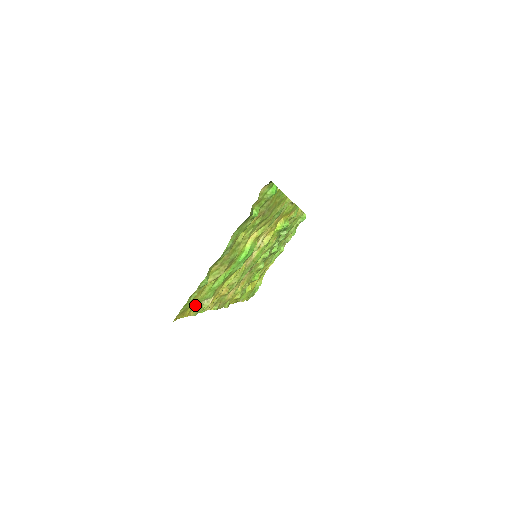
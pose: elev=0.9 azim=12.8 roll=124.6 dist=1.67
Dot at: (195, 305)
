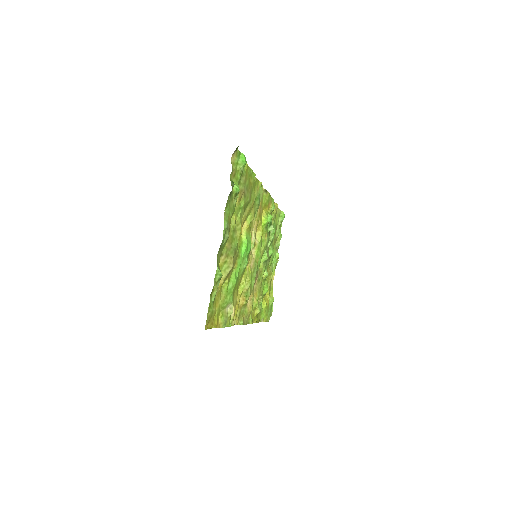
Dot at: (219, 314)
